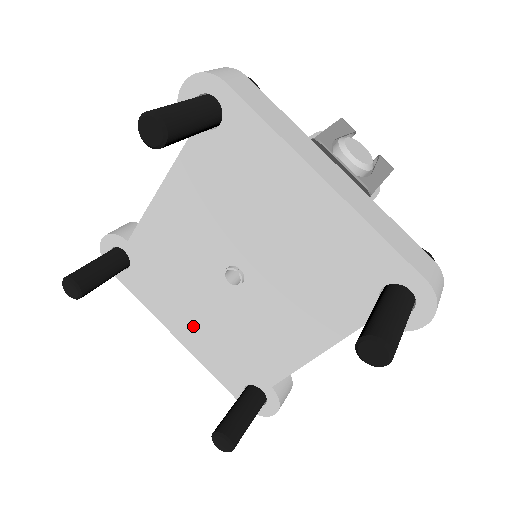
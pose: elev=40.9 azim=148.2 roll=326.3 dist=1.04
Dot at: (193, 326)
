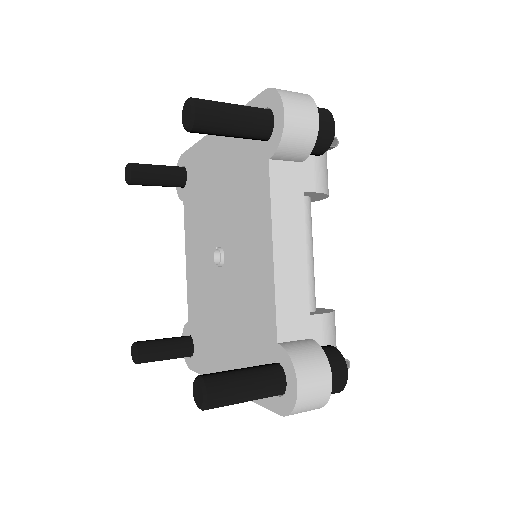
Dot at: (226, 352)
